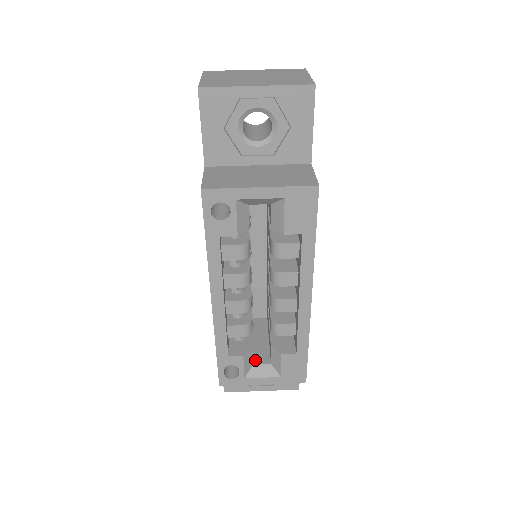
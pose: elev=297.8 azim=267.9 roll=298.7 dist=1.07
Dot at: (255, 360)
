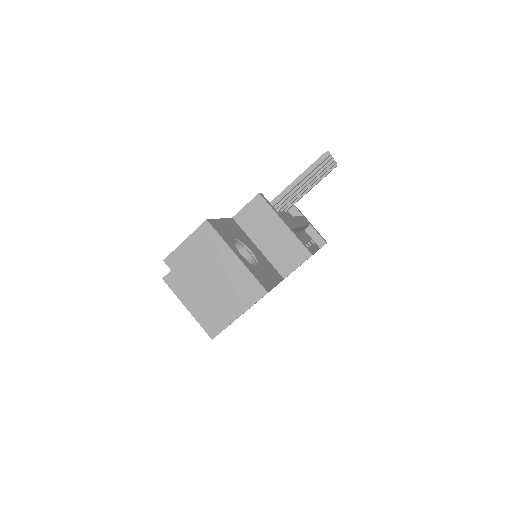
Dot at: occluded
